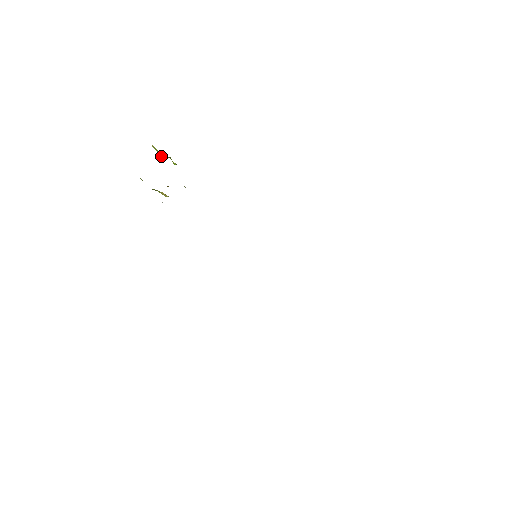
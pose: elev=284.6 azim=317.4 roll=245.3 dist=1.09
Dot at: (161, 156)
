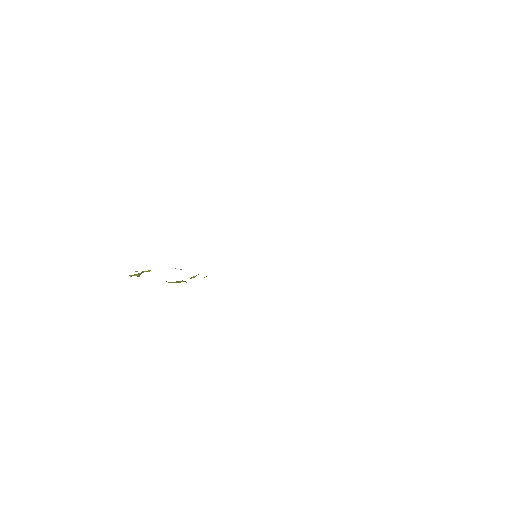
Dot at: (138, 276)
